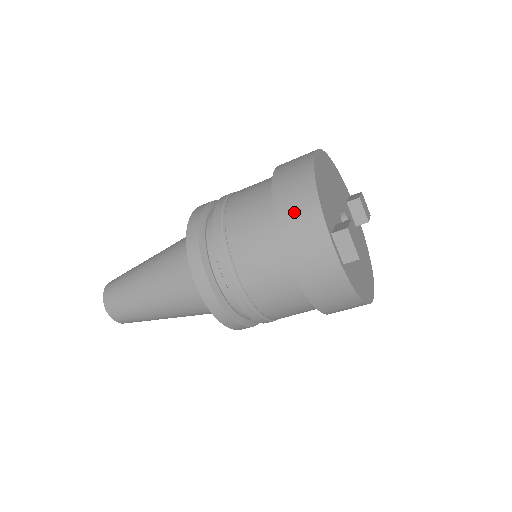
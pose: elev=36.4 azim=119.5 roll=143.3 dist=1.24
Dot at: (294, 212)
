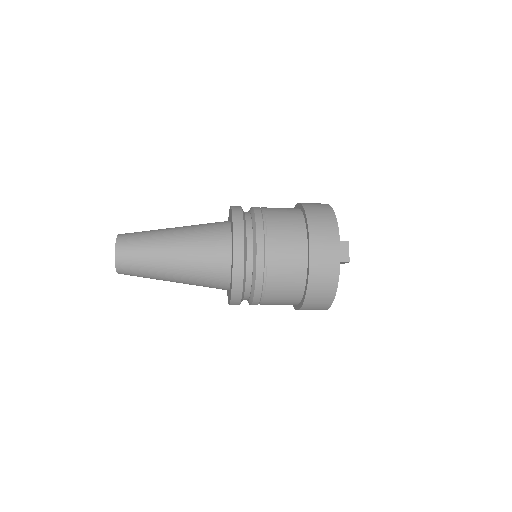
Dot at: (320, 221)
